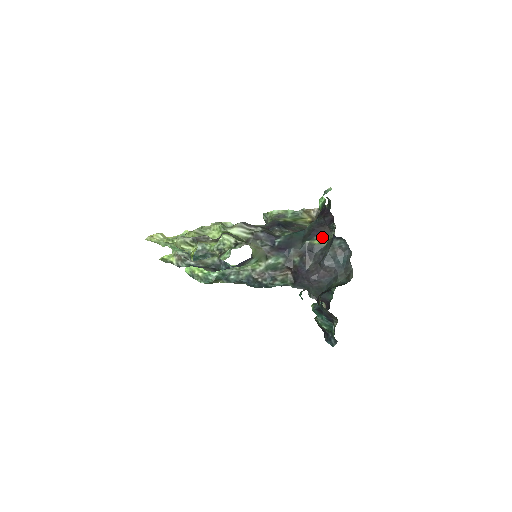
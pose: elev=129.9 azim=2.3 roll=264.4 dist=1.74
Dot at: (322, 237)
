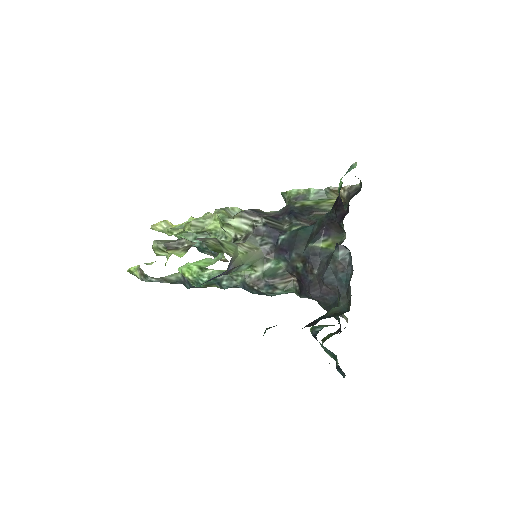
Dot at: (331, 238)
